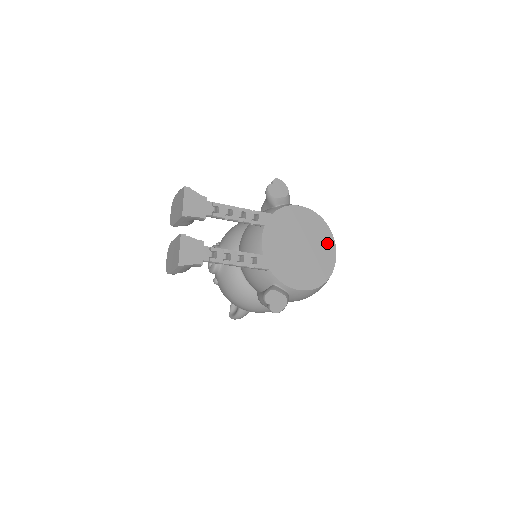
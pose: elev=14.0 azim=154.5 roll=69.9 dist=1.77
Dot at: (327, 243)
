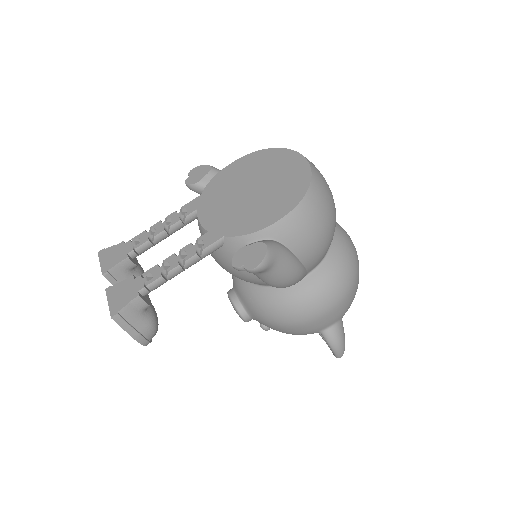
Dot at: (284, 160)
